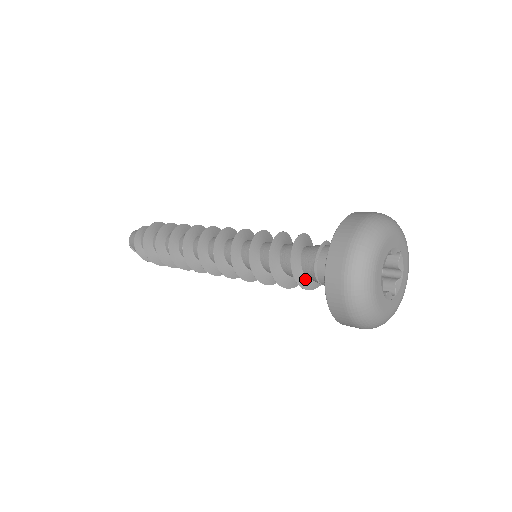
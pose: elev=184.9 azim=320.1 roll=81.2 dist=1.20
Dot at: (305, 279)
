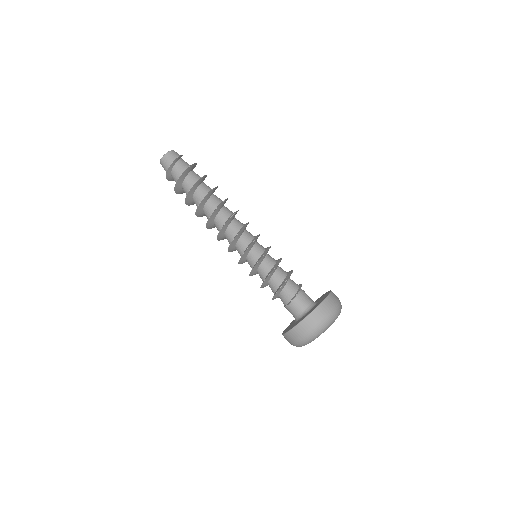
Dot at: occluded
